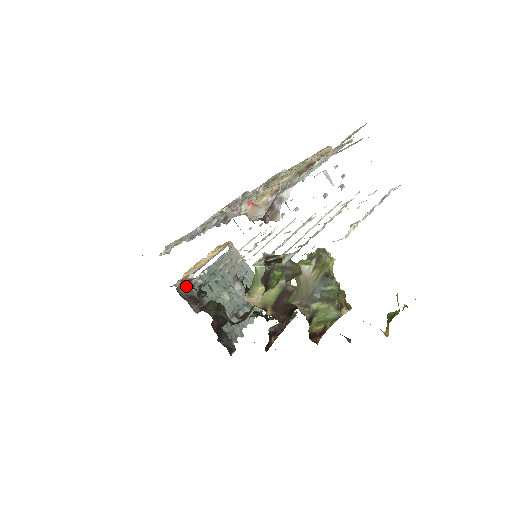
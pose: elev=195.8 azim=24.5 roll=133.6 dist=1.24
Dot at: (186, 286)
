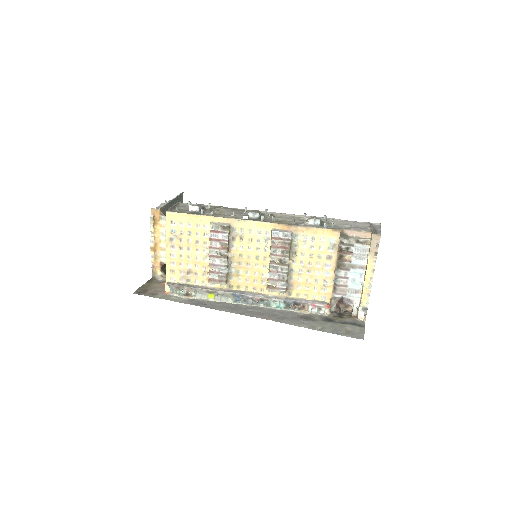
Dot at: (162, 267)
